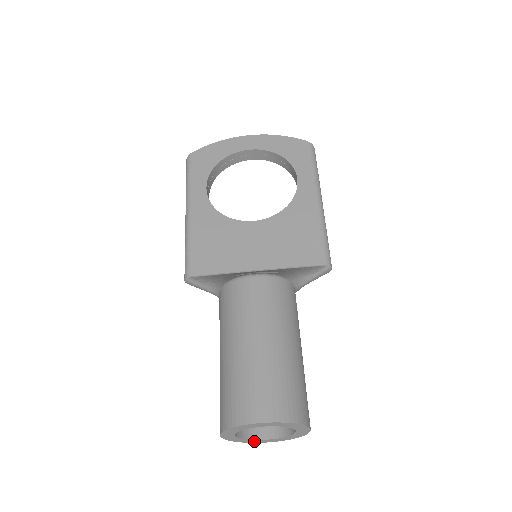
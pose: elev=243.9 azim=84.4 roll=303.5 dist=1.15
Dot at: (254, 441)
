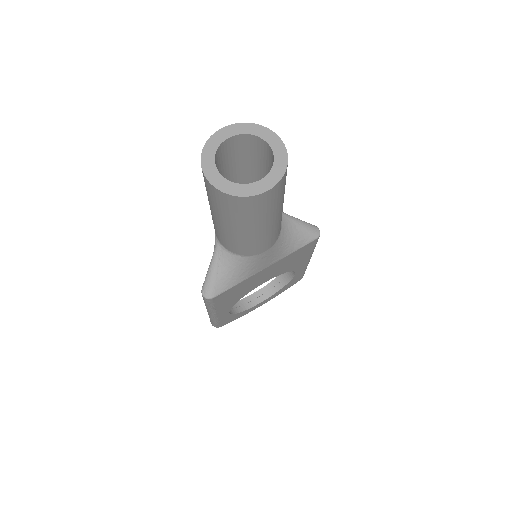
Dot at: (250, 190)
